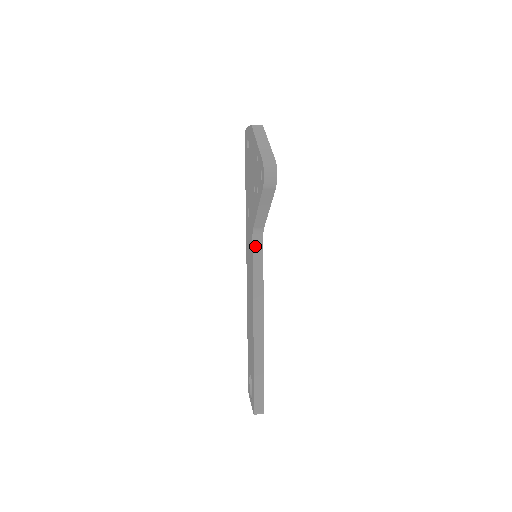
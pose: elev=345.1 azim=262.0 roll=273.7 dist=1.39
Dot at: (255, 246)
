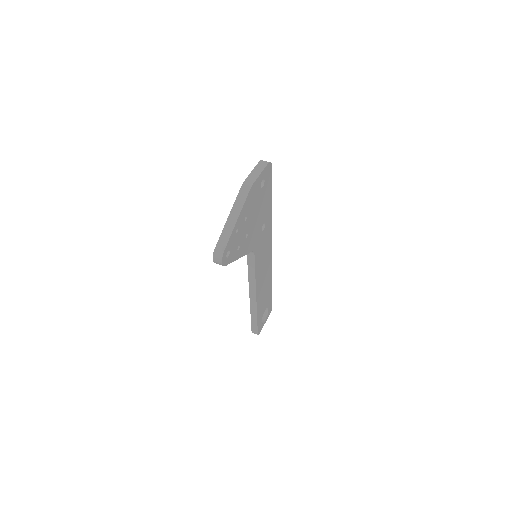
Dot at: (249, 256)
